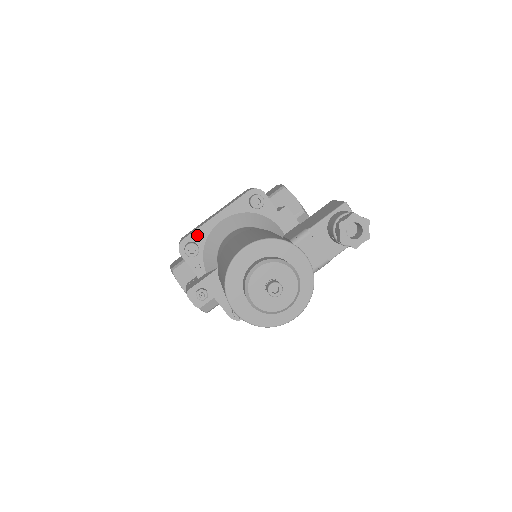
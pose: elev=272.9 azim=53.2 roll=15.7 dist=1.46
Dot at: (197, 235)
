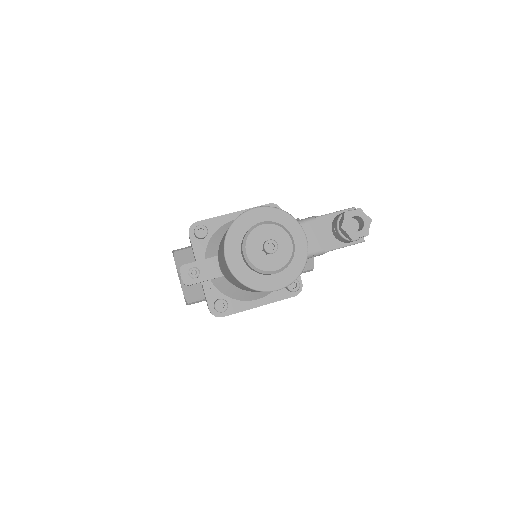
Dot at: (210, 223)
